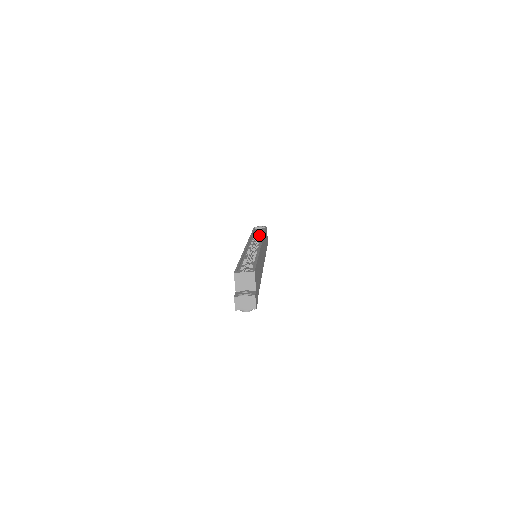
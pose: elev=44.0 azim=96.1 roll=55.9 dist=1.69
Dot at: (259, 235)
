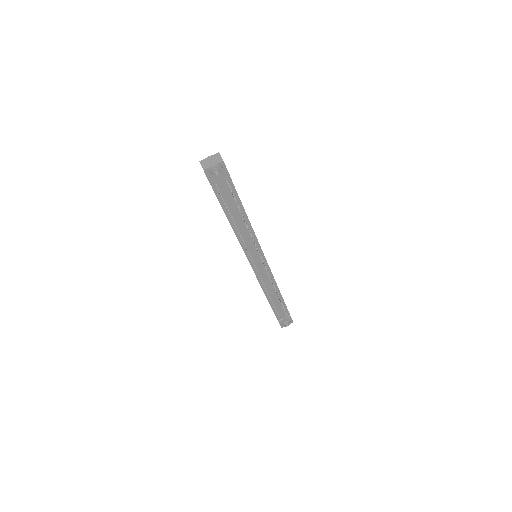
Dot at: occluded
